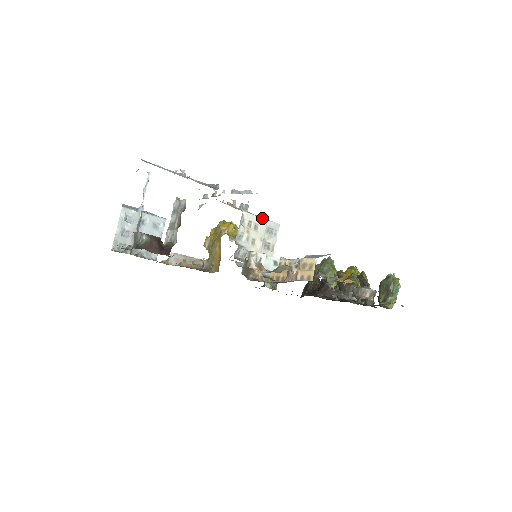
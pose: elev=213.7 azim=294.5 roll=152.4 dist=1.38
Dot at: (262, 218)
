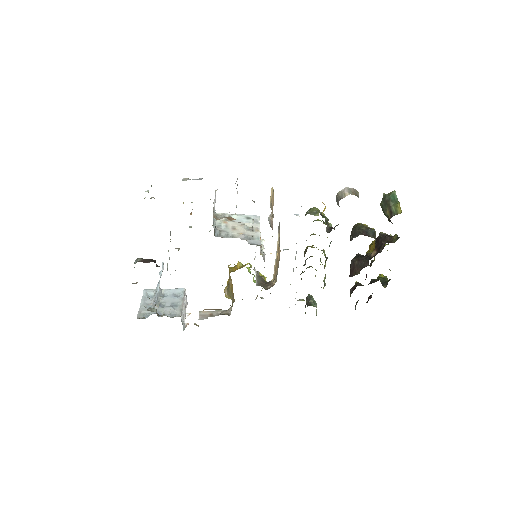
Dot at: (238, 214)
